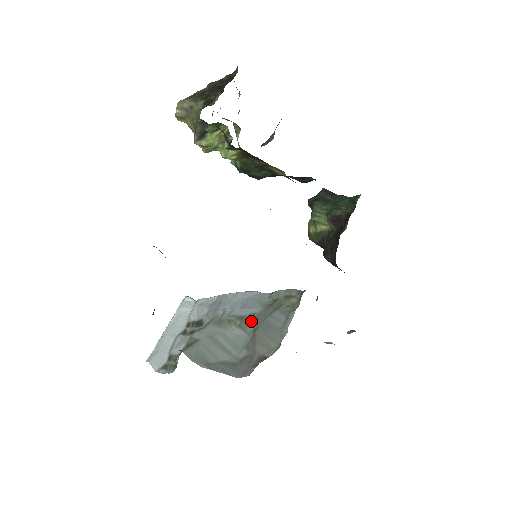
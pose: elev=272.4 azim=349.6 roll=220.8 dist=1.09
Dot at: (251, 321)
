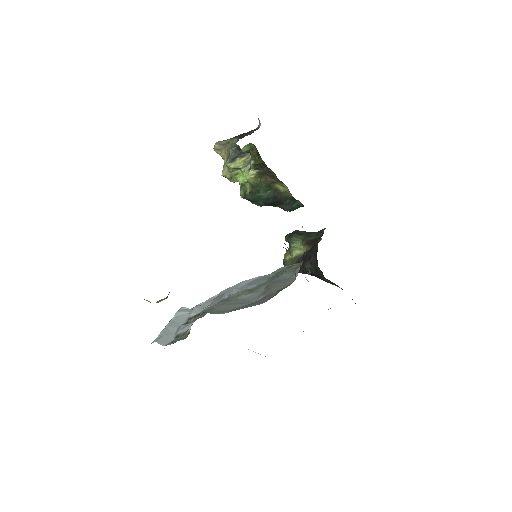
Dot at: (260, 287)
